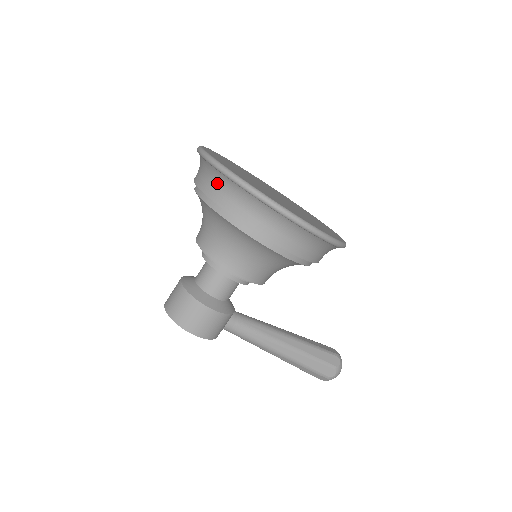
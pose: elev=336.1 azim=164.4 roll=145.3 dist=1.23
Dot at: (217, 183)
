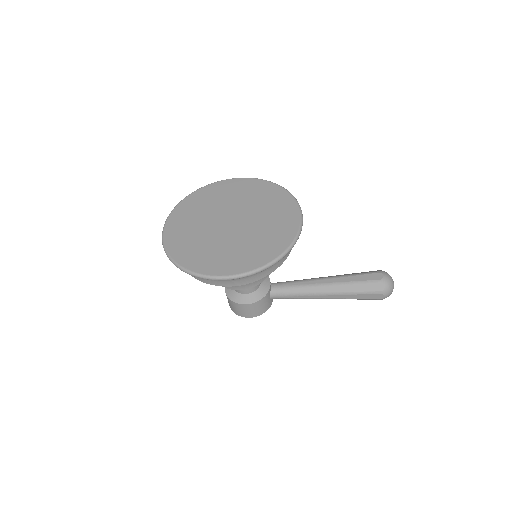
Dot at: occluded
